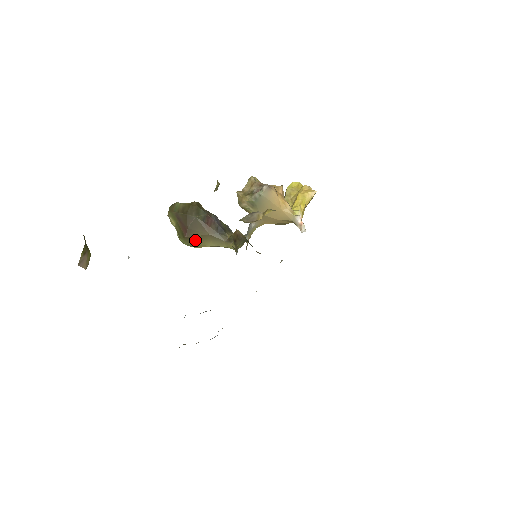
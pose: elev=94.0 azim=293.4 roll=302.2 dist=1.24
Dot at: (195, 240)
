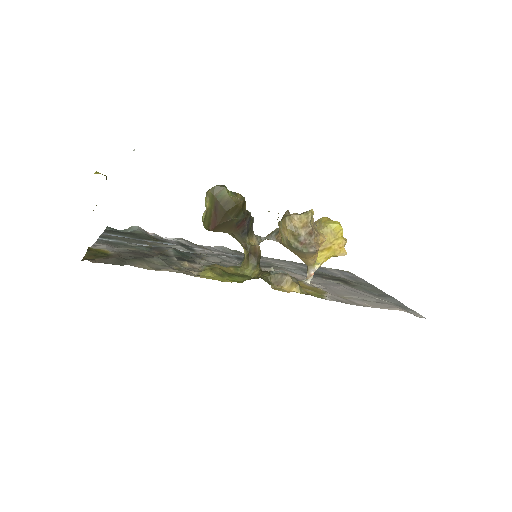
Dot at: (216, 231)
